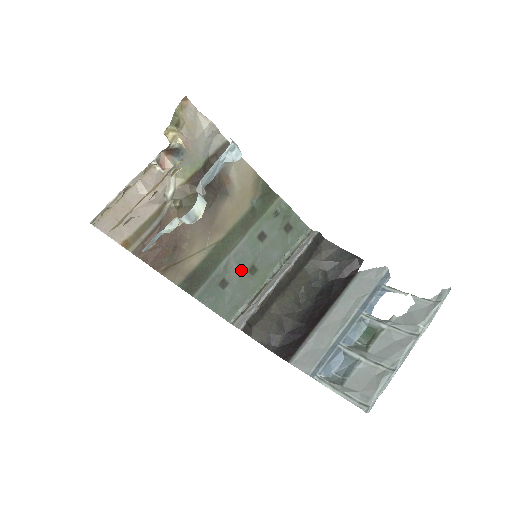
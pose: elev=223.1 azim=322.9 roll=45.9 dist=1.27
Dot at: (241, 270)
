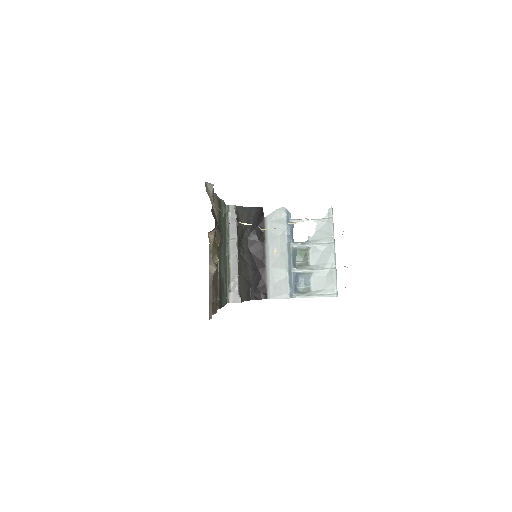
Dot at: (224, 266)
